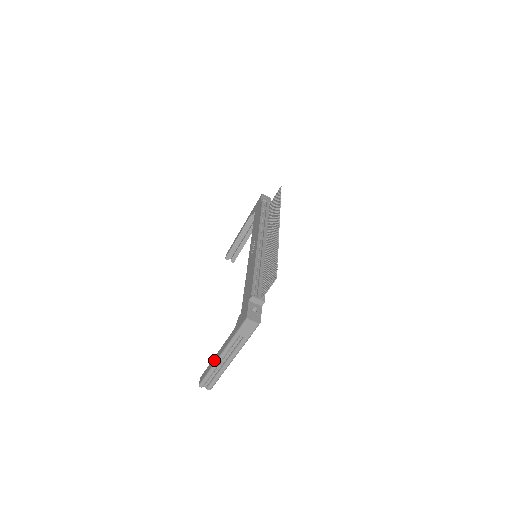
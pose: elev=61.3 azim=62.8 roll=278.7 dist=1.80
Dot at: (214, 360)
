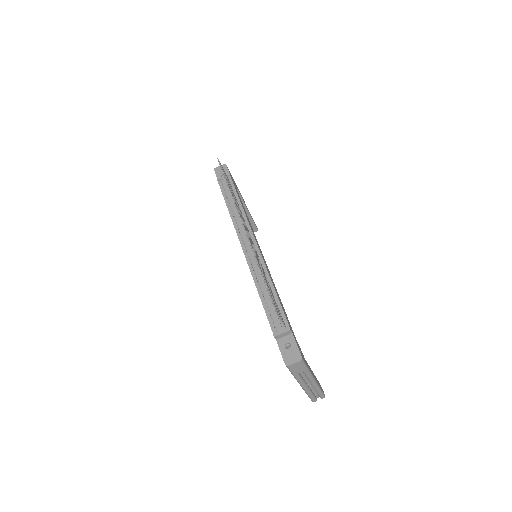
Dot at: occluded
